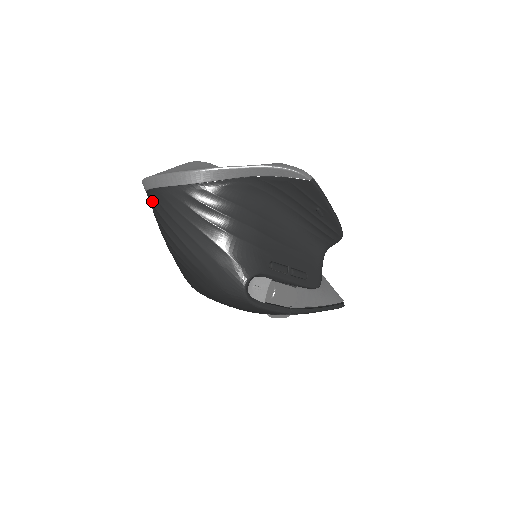
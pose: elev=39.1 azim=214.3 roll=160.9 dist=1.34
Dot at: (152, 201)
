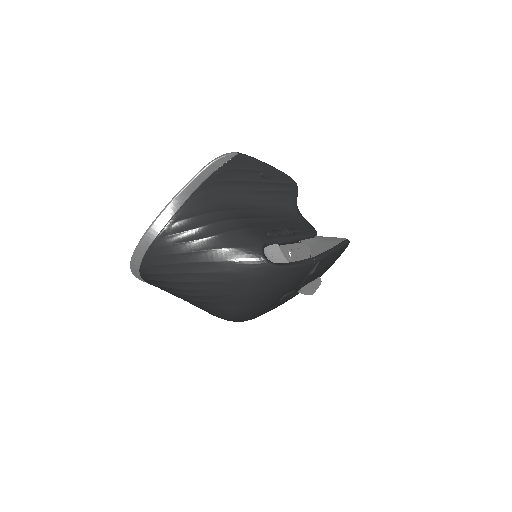
Dot at: (149, 272)
